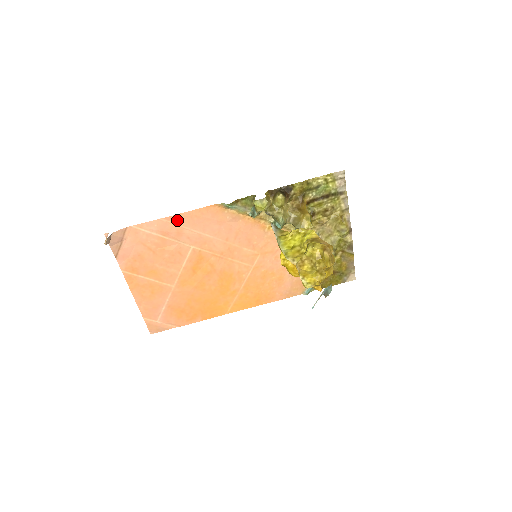
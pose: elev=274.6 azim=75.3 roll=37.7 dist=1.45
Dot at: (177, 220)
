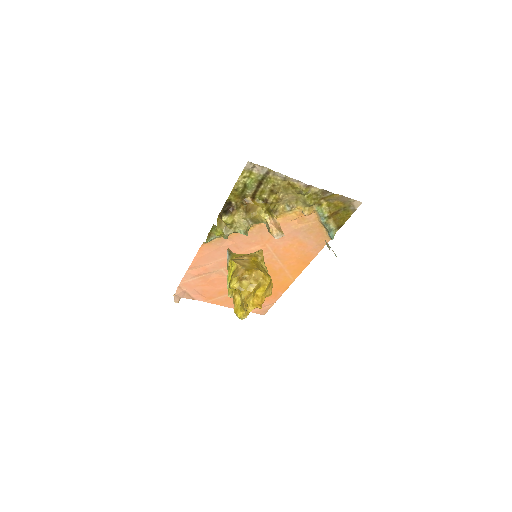
Dot at: (195, 266)
